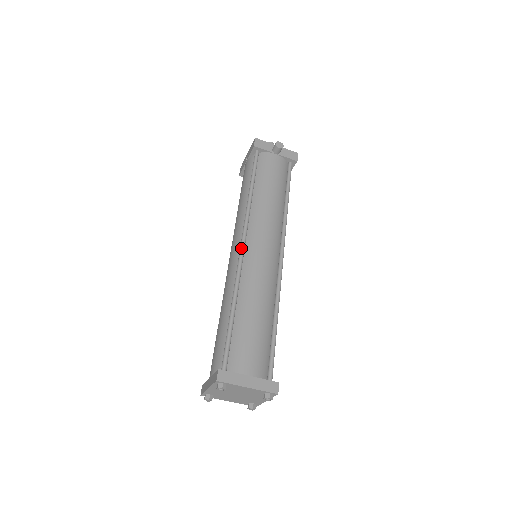
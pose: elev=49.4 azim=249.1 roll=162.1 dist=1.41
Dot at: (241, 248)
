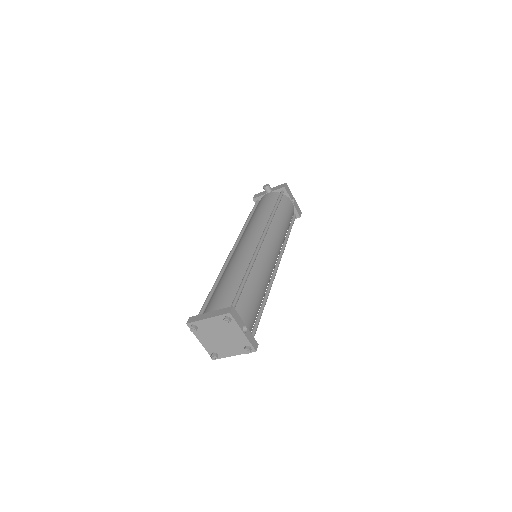
Dot at: (230, 252)
